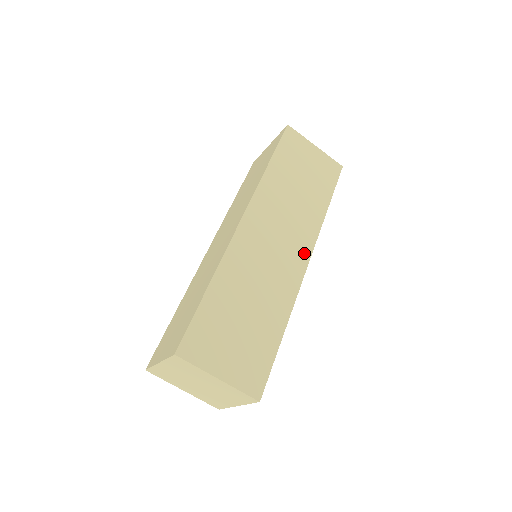
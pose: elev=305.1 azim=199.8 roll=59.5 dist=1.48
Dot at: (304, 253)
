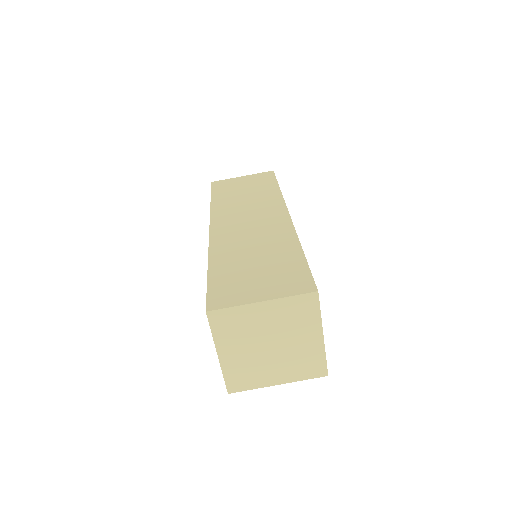
Dot at: occluded
